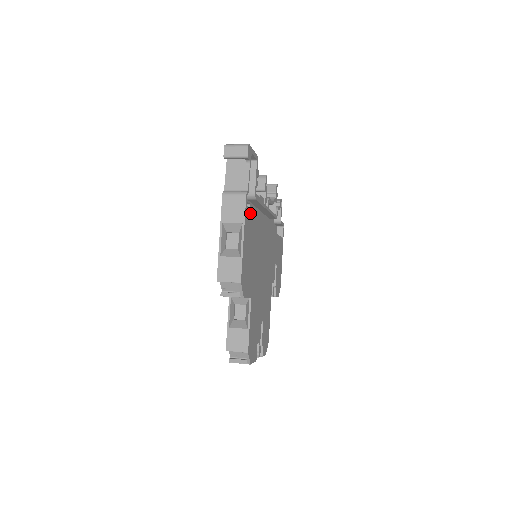
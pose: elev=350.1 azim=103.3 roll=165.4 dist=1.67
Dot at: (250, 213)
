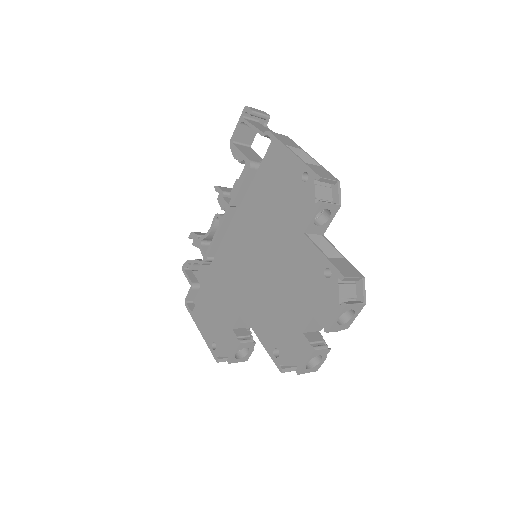
Dot at: occluded
